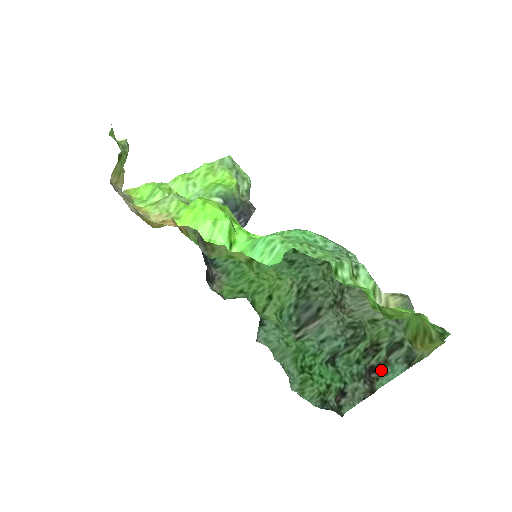
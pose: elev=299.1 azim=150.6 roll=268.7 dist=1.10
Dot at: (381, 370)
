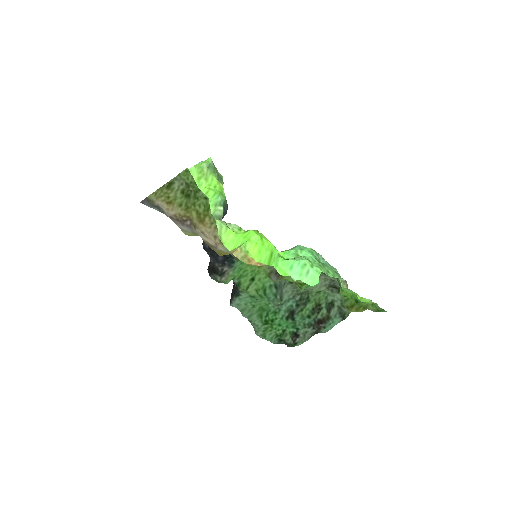
Dot at: (326, 322)
